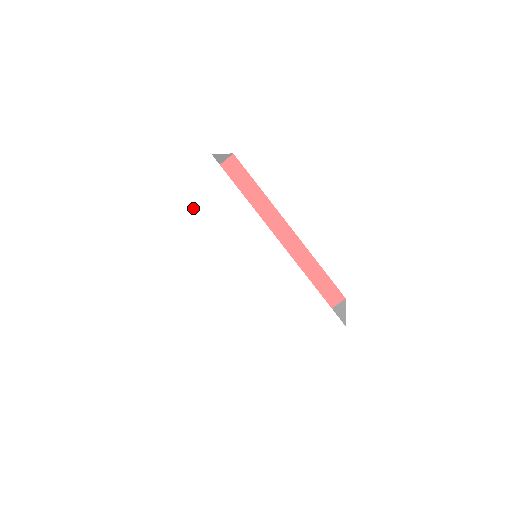
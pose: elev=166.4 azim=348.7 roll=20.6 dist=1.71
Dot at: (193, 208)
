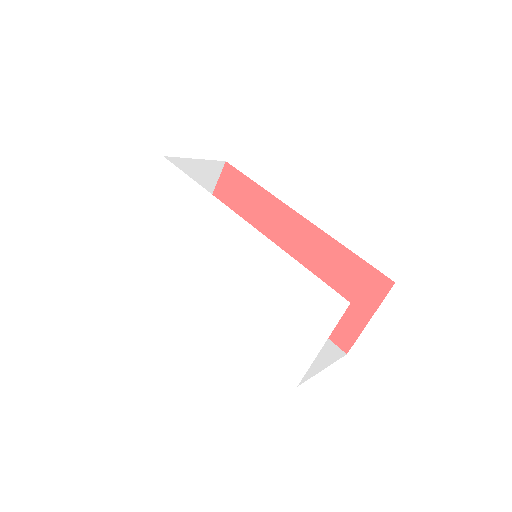
Dot at: (165, 219)
